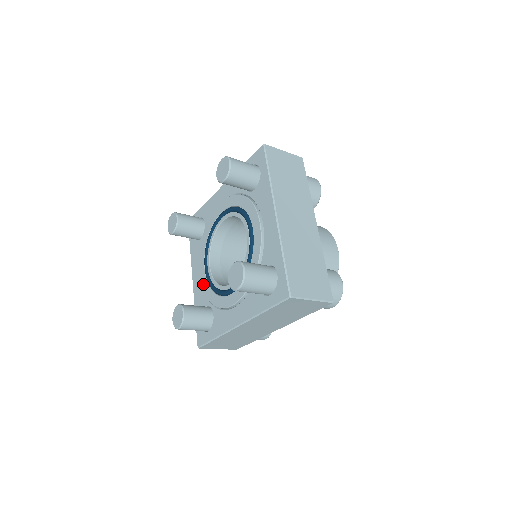
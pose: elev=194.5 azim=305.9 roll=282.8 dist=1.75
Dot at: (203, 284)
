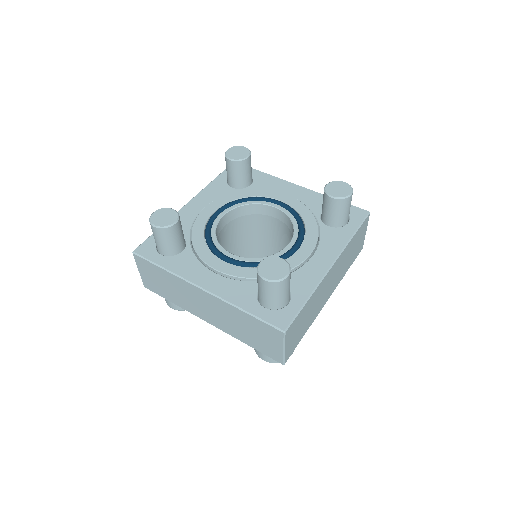
Dot at: (237, 272)
